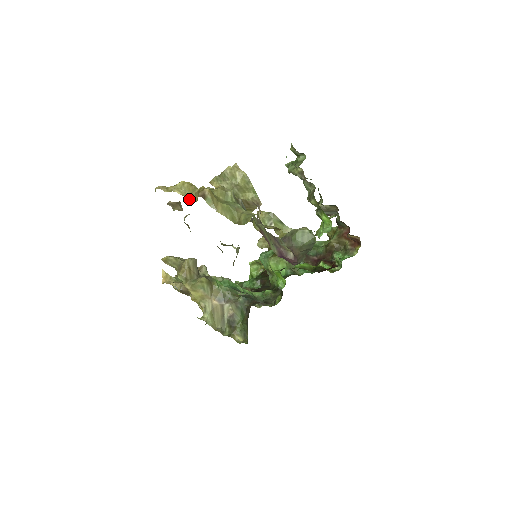
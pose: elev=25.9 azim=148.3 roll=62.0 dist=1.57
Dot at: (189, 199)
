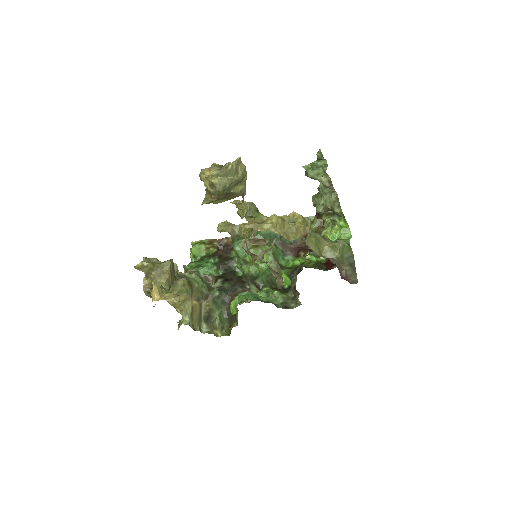
Dot at: (284, 237)
